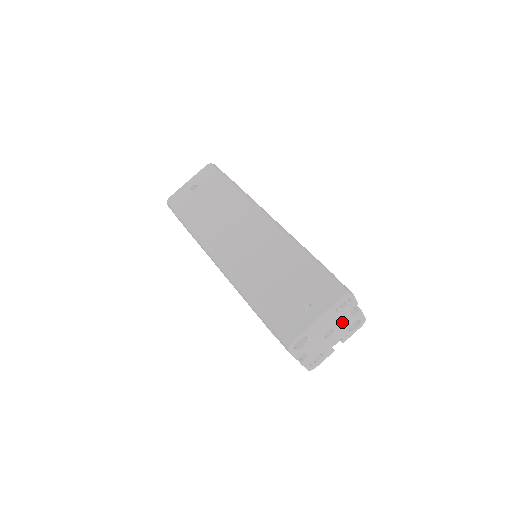
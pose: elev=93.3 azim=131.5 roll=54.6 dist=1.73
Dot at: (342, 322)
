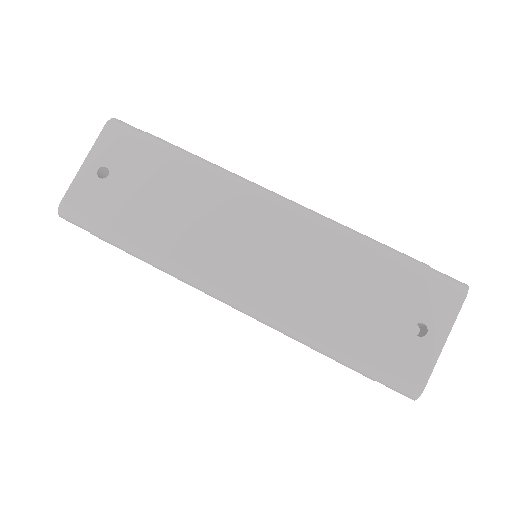
Dot at: occluded
